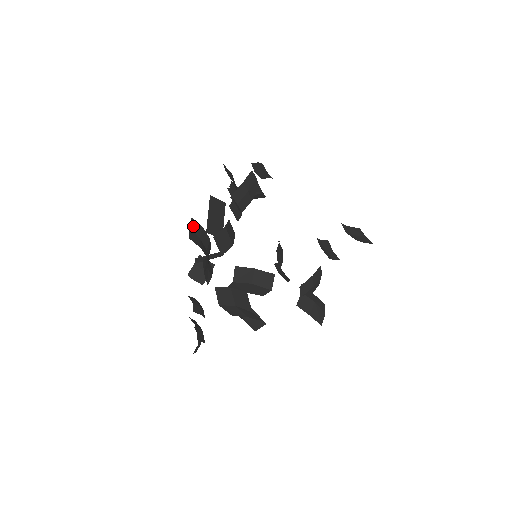
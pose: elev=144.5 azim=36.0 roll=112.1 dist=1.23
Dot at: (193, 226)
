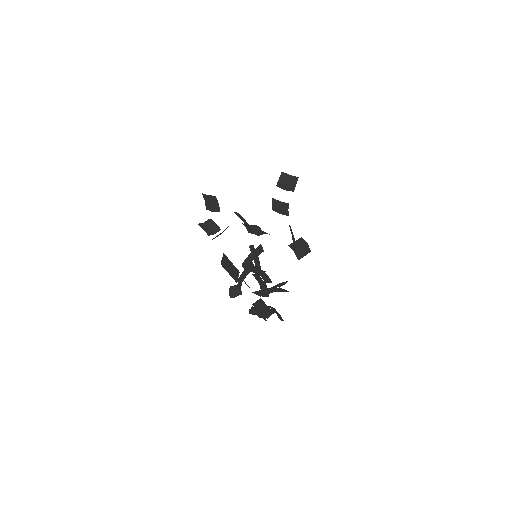
Dot at: (257, 308)
